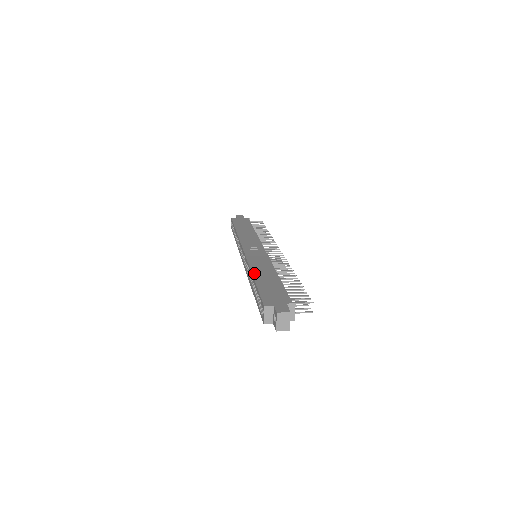
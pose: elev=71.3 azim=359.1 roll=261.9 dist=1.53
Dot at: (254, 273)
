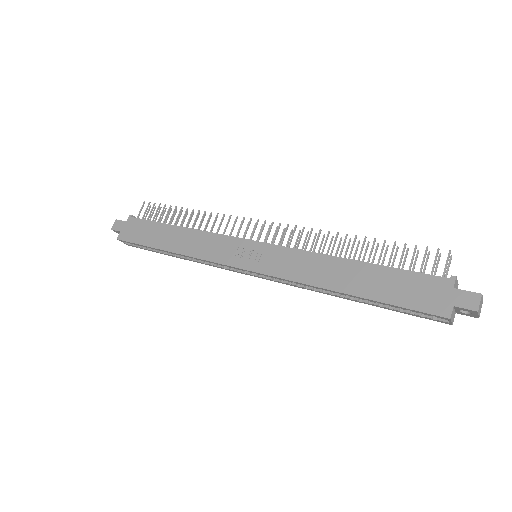
Dot at: (336, 289)
